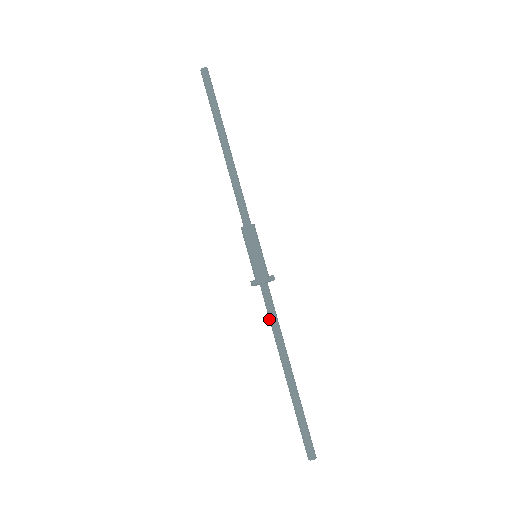
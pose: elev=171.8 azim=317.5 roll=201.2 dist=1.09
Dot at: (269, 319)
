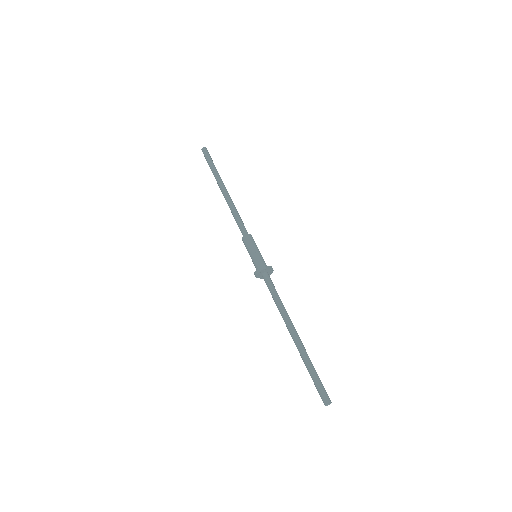
Dot at: (273, 298)
